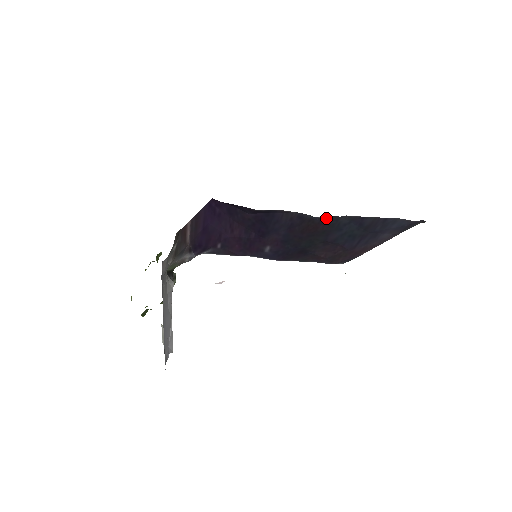
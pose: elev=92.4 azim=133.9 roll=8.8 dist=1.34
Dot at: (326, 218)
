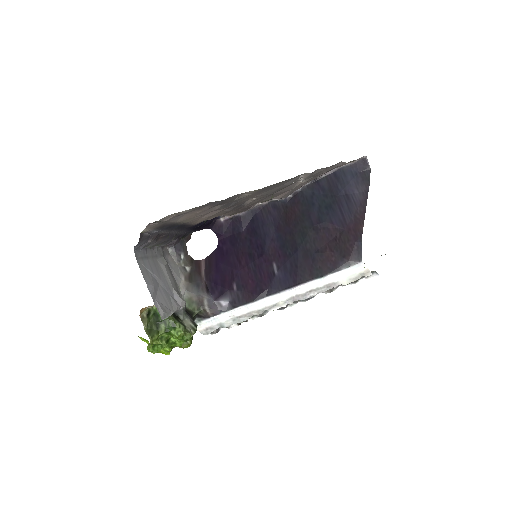
Dot at: (293, 198)
